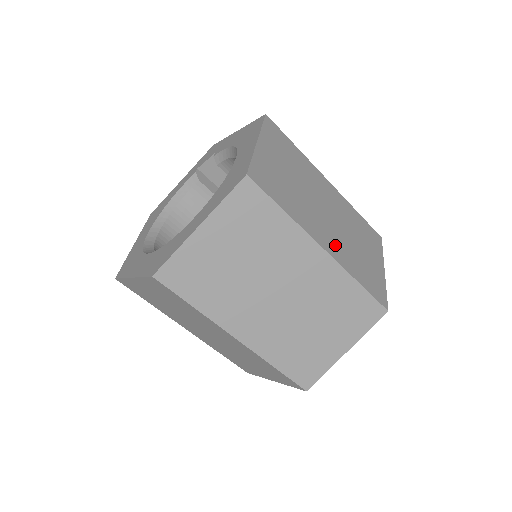
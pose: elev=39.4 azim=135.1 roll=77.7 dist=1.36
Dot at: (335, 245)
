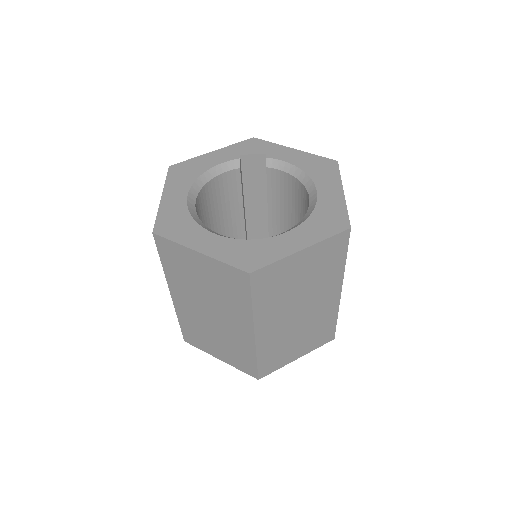
Dot at: occluded
